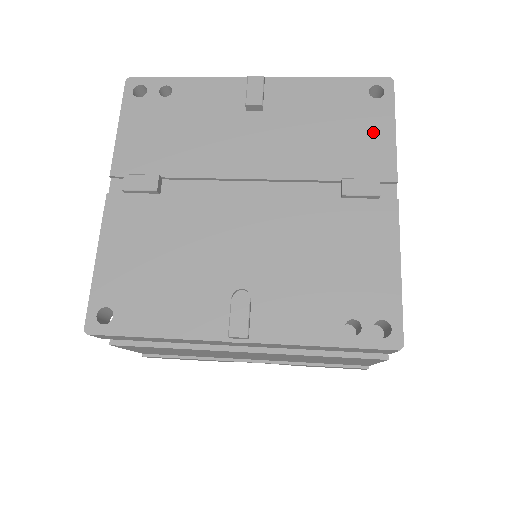
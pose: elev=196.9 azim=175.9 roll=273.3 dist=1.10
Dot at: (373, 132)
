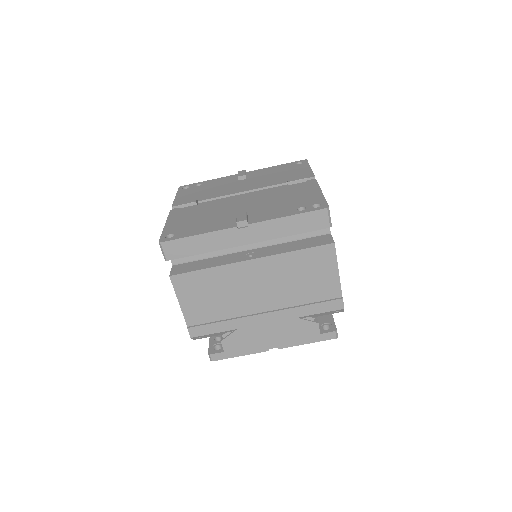
Dot at: (300, 170)
